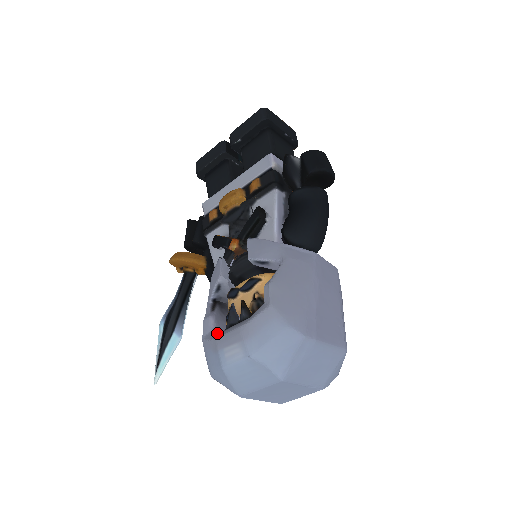
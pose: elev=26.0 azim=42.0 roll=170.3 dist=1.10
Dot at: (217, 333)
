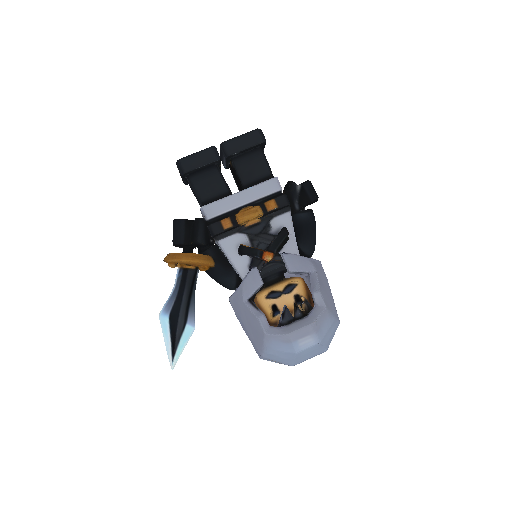
Dot at: (281, 328)
